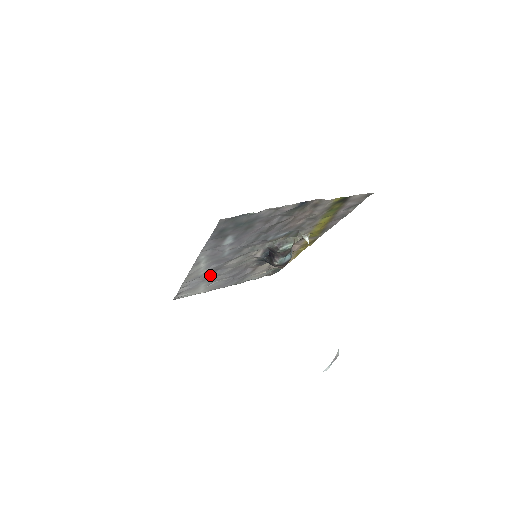
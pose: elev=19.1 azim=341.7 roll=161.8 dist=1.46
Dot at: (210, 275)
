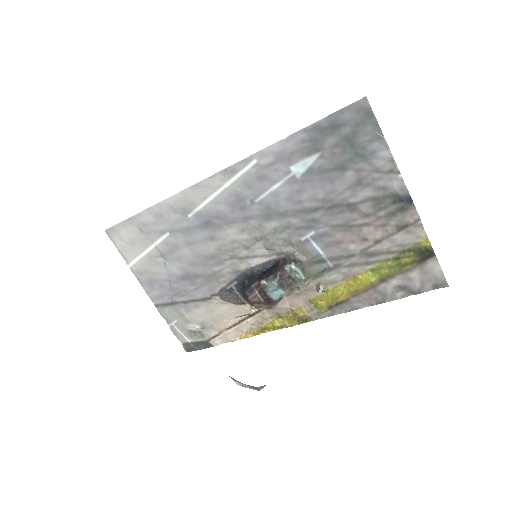
Dot at: (192, 228)
